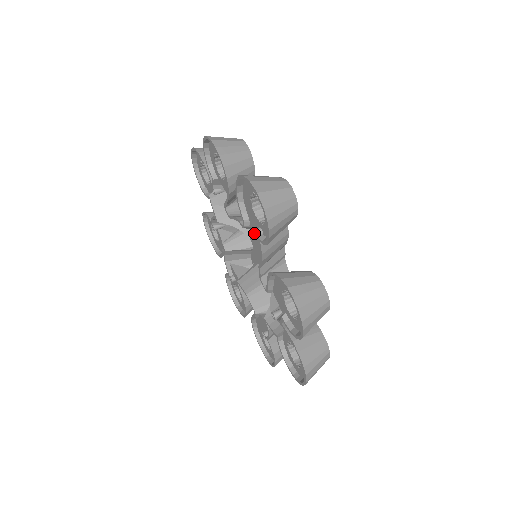
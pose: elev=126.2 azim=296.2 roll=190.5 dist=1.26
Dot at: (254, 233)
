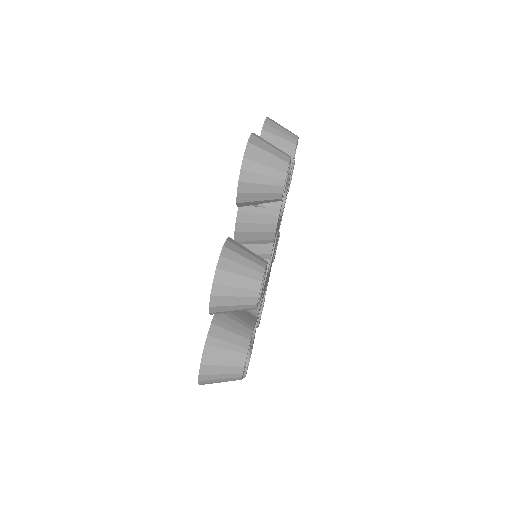
Dot at: occluded
